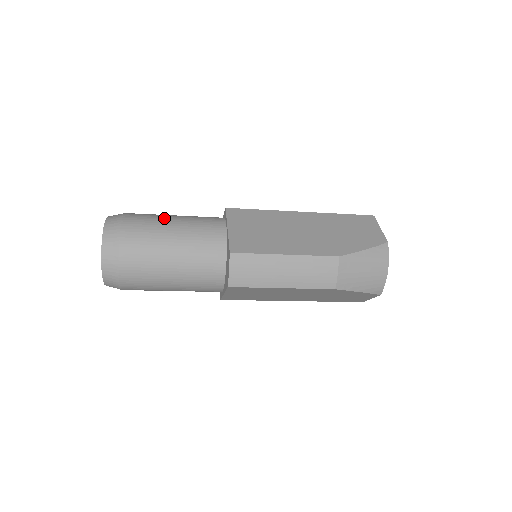
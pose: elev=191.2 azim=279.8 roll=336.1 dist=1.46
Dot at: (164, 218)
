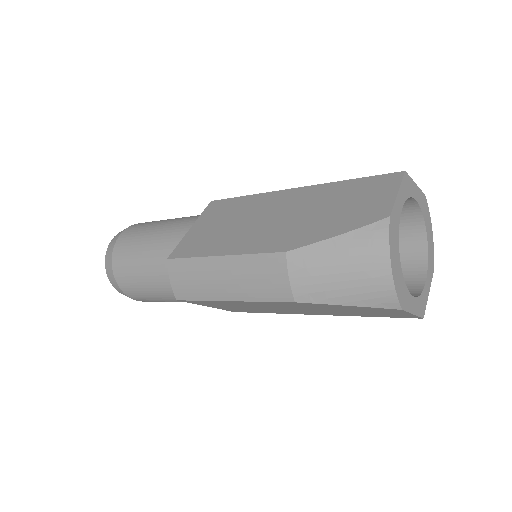
Dot at: (155, 224)
